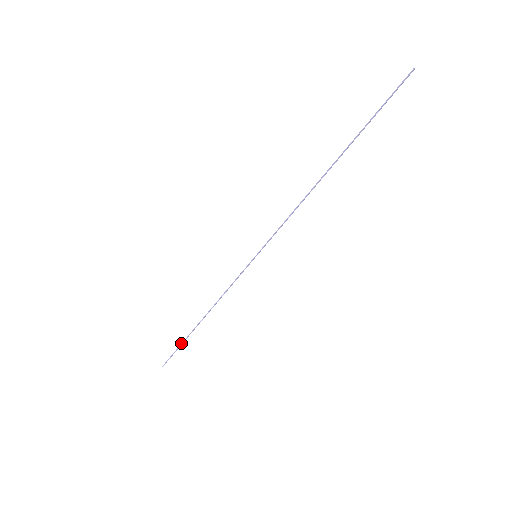
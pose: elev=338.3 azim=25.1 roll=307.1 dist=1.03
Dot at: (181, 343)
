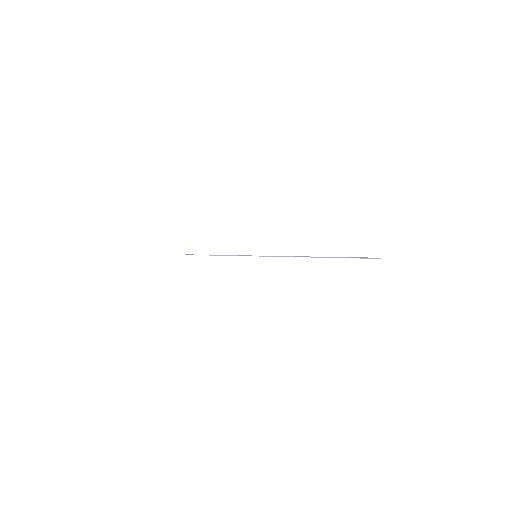
Dot at: occluded
